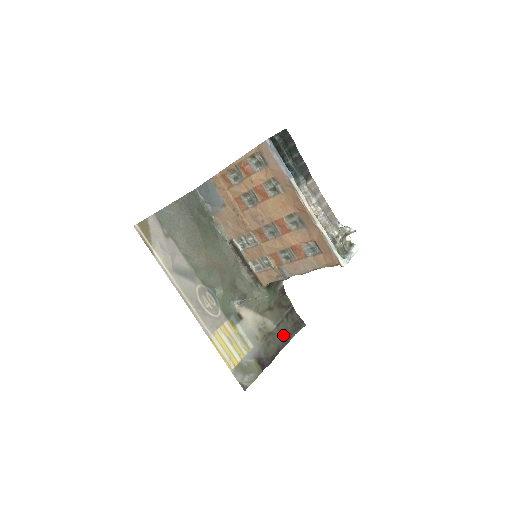
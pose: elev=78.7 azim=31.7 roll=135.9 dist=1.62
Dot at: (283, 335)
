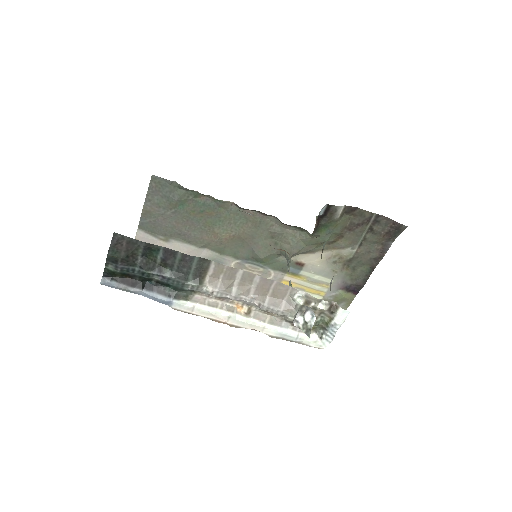
Dot at: (373, 251)
